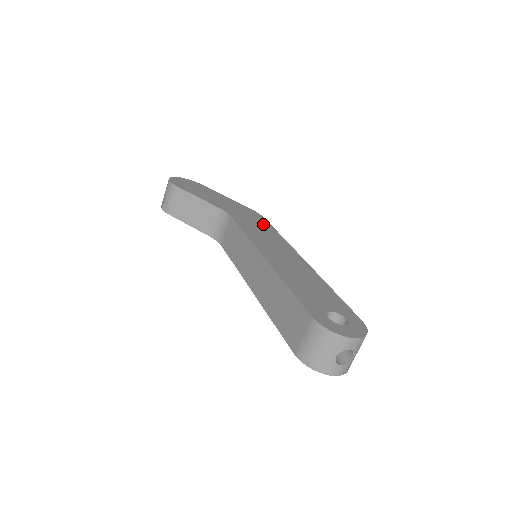
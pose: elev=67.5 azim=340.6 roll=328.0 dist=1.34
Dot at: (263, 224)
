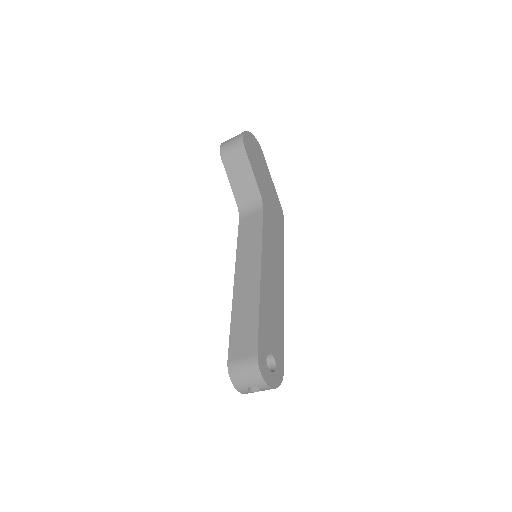
Dot at: (279, 230)
